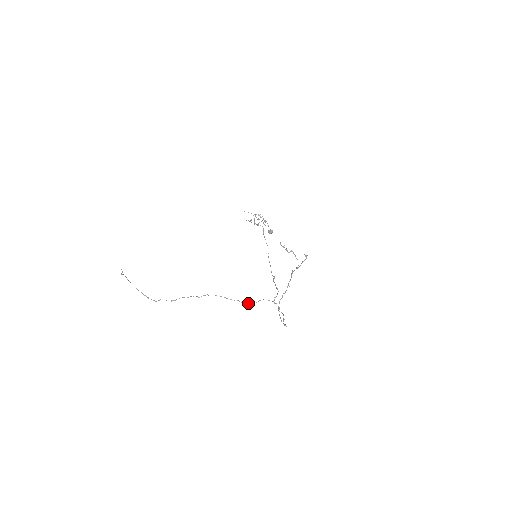
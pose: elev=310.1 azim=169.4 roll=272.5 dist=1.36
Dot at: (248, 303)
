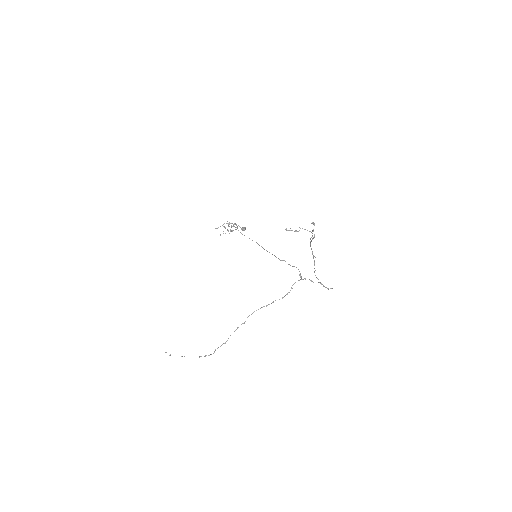
Dot at: occluded
